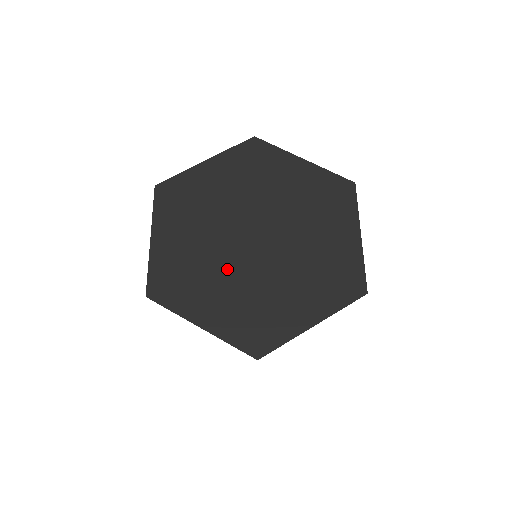
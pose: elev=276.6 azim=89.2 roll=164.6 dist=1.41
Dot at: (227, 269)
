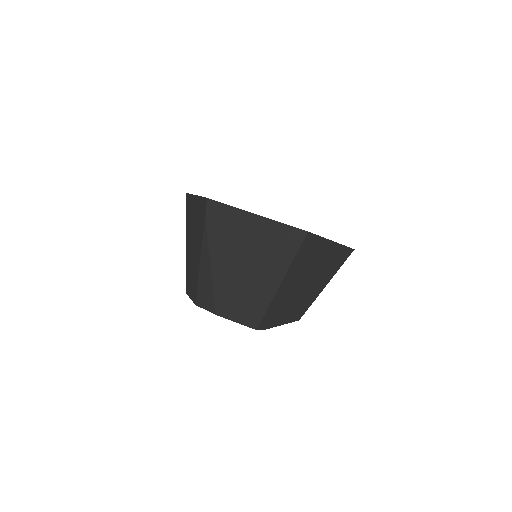
Dot at: occluded
